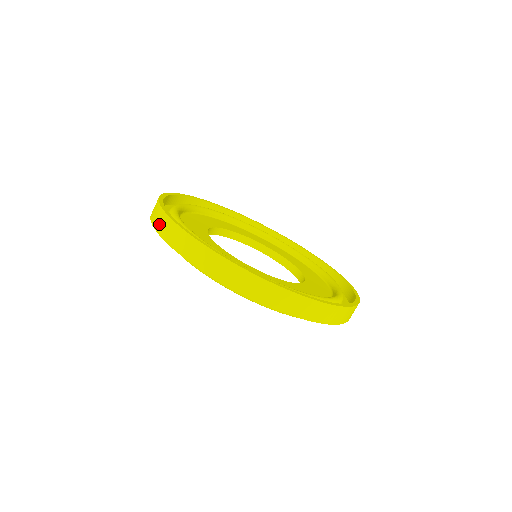
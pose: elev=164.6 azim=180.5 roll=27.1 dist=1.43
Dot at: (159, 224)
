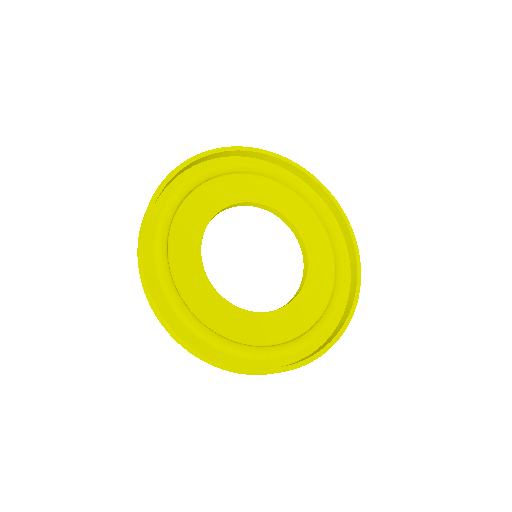
Dot at: occluded
